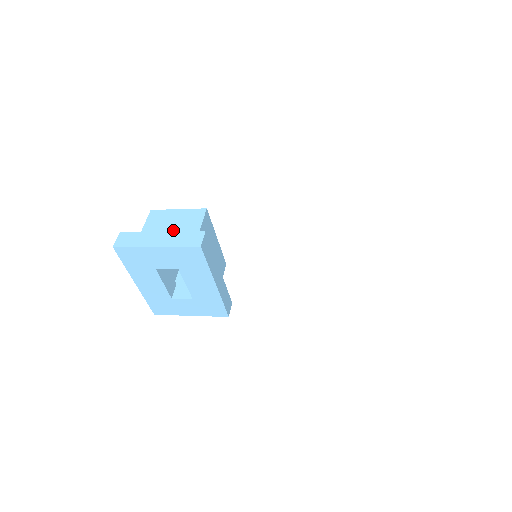
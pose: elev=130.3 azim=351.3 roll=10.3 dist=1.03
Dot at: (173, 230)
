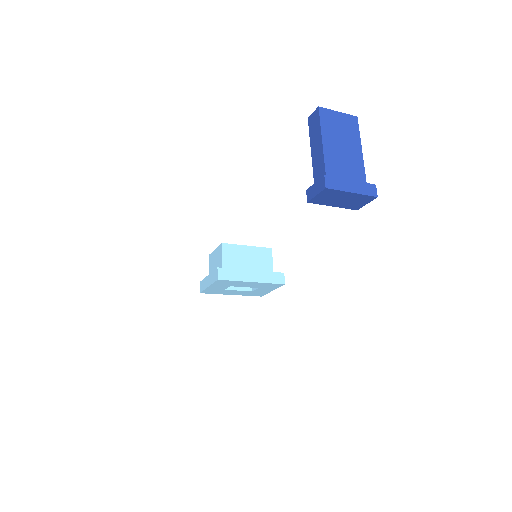
Dot at: (216, 266)
